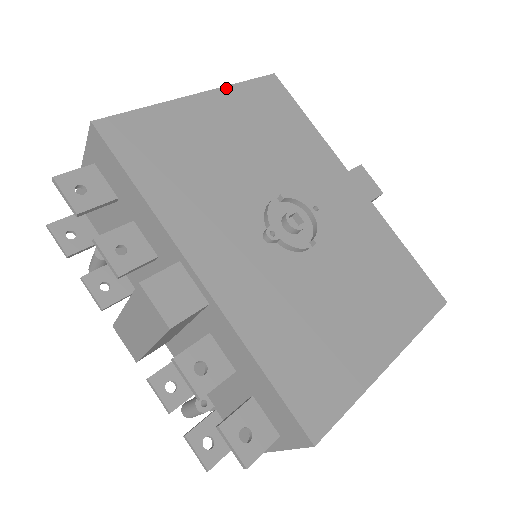
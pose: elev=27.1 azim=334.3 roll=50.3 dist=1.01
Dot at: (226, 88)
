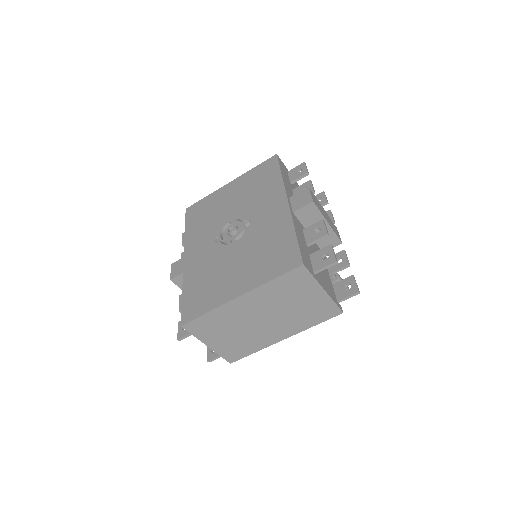
Dot at: (245, 174)
